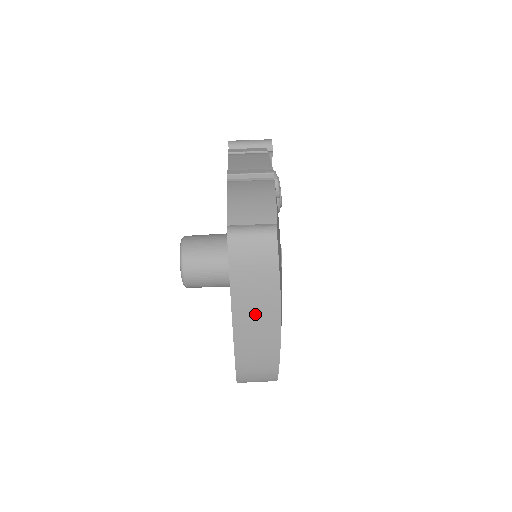
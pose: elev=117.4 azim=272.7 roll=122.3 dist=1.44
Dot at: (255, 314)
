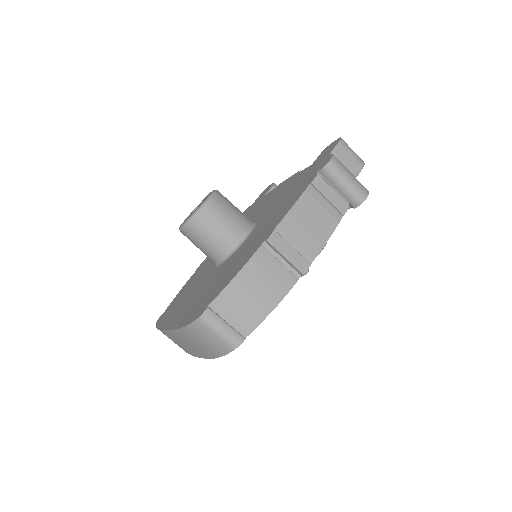
Dot at: (185, 343)
